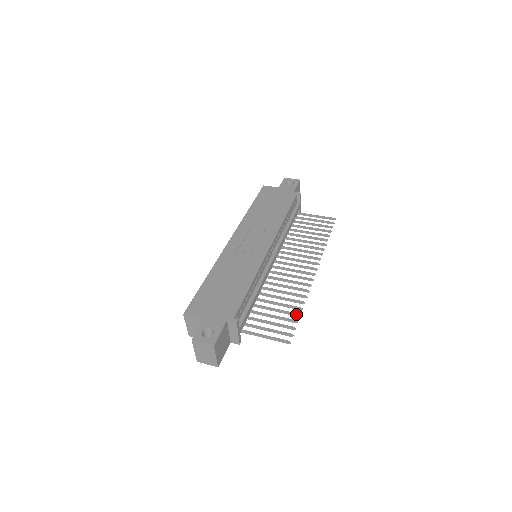
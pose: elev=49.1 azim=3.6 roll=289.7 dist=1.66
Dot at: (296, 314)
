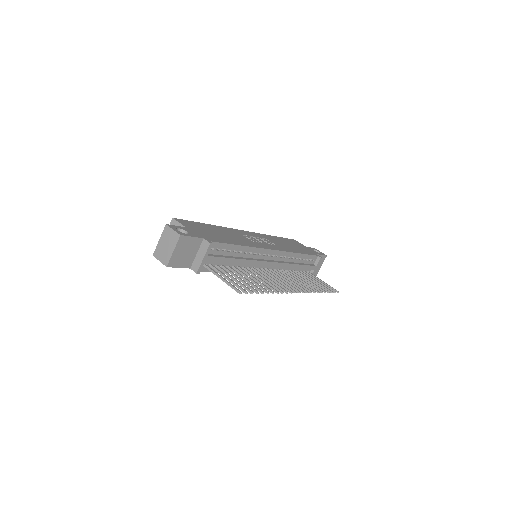
Dot at: (261, 290)
